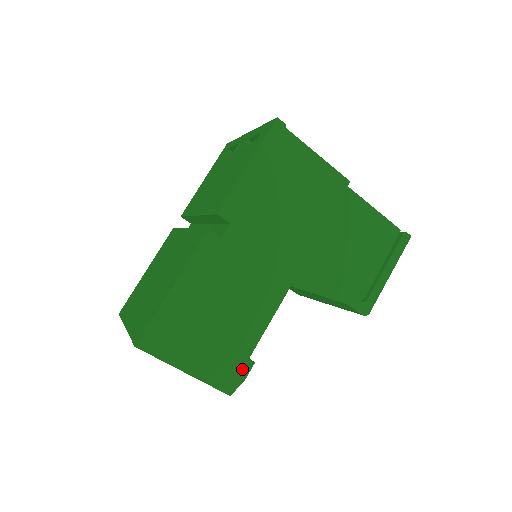
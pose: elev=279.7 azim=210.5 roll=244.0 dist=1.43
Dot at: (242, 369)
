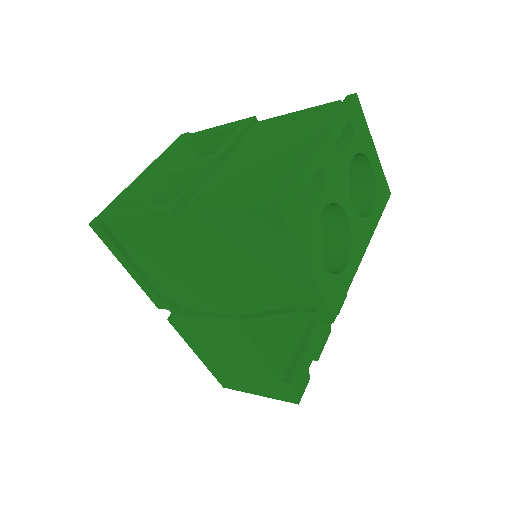
Dot at: (285, 388)
